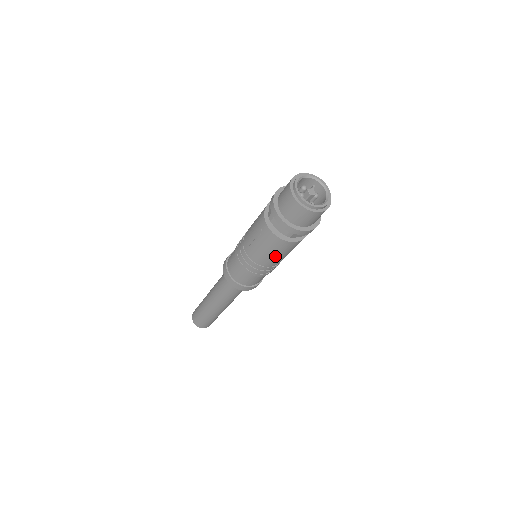
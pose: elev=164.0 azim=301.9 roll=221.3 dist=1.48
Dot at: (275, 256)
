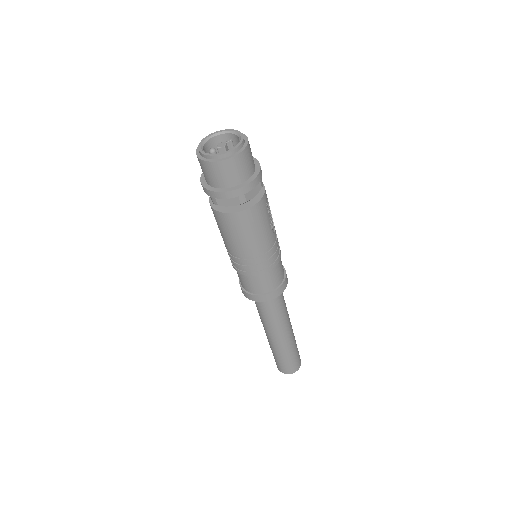
Dot at: (231, 239)
